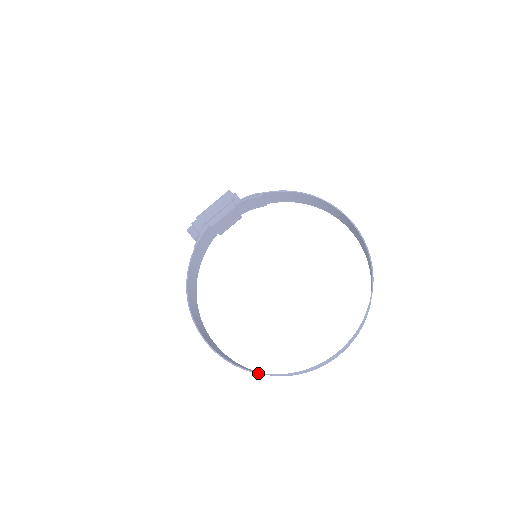
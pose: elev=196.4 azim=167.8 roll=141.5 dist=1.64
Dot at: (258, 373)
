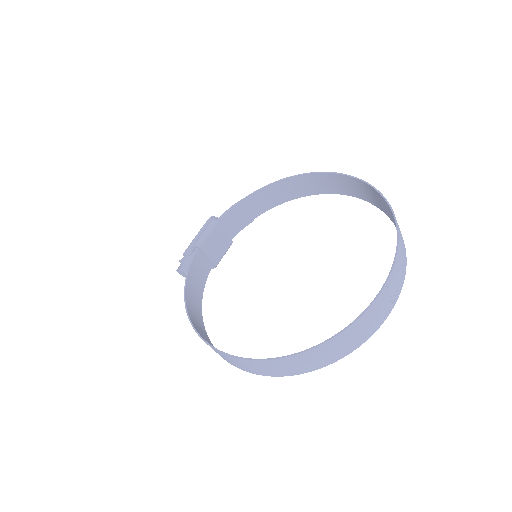
Dot at: (298, 353)
